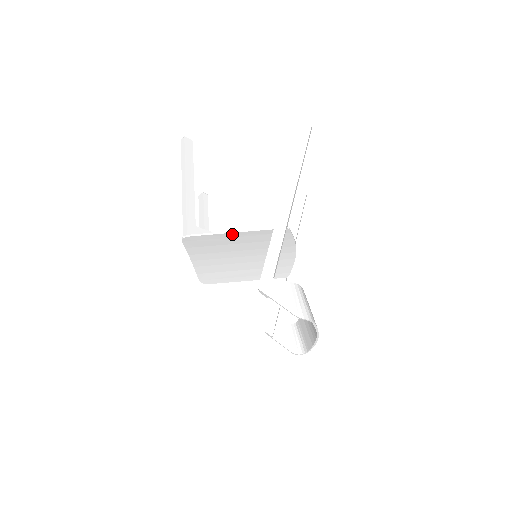
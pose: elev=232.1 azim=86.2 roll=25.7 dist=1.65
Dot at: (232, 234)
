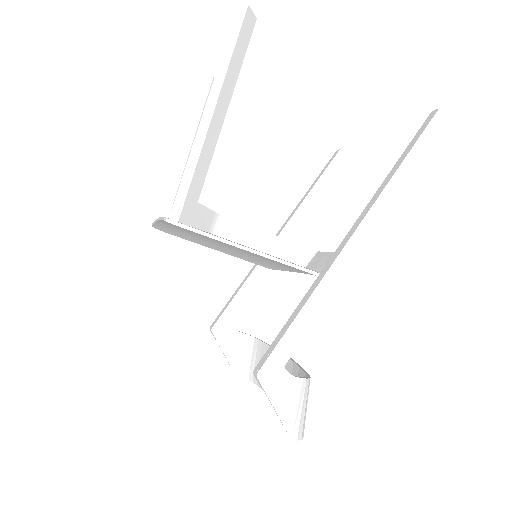
Dot at: (251, 251)
